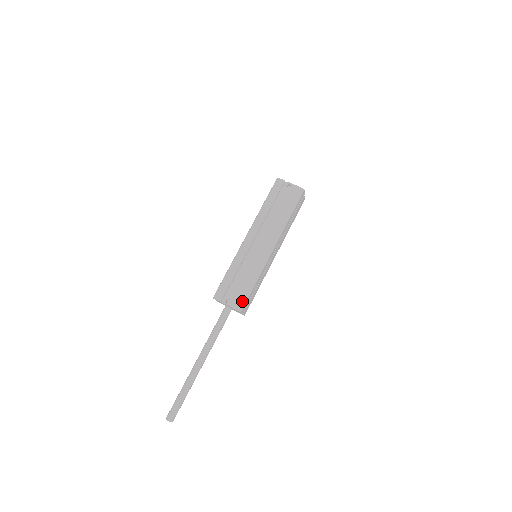
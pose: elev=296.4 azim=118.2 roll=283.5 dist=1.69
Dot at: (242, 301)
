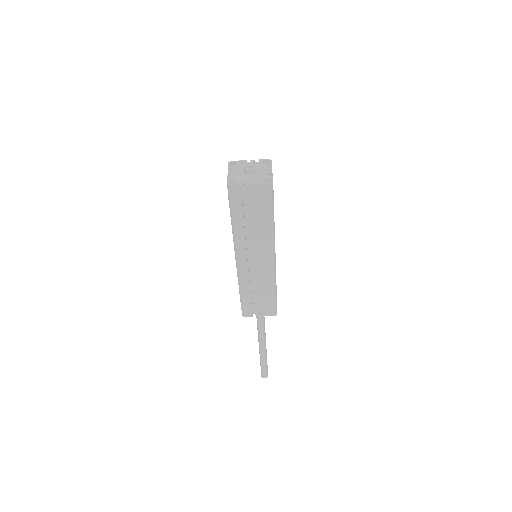
Dot at: (273, 309)
